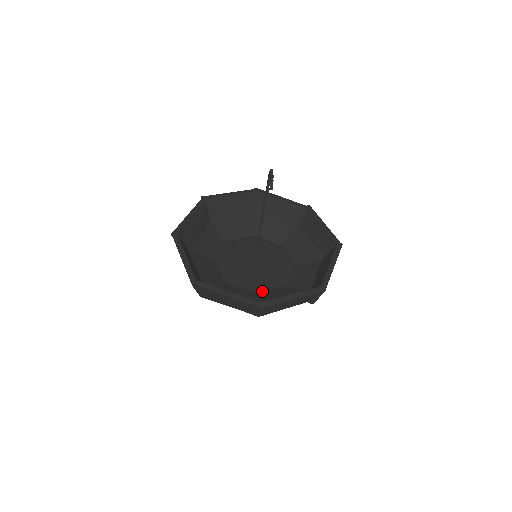
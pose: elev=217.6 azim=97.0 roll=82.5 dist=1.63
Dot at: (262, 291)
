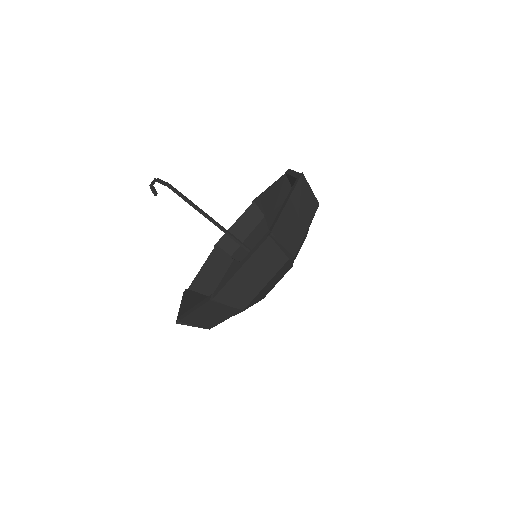
Dot at: occluded
